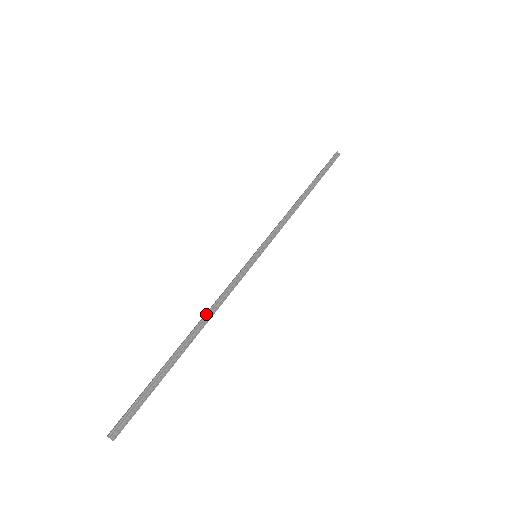
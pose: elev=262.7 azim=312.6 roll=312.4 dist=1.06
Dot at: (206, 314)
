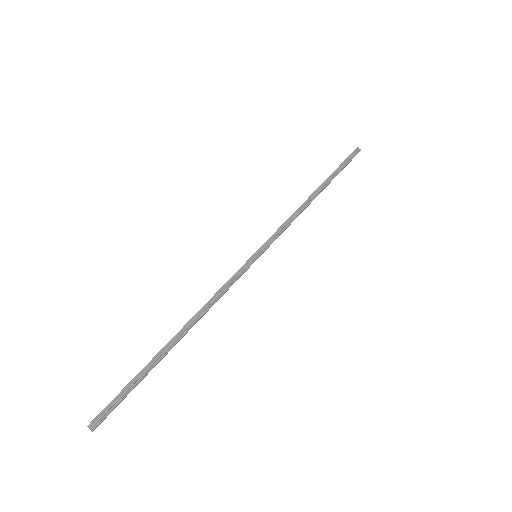
Dot at: (196, 313)
